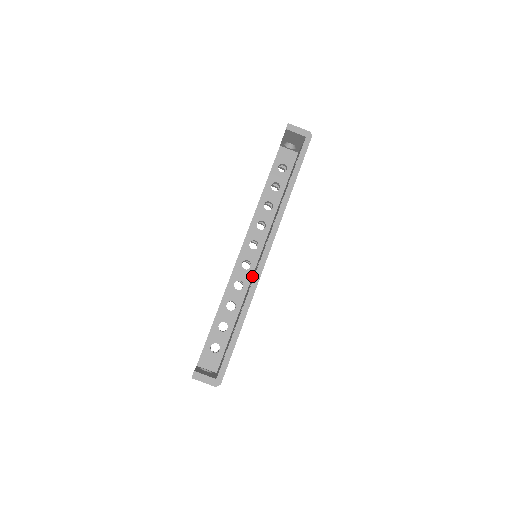
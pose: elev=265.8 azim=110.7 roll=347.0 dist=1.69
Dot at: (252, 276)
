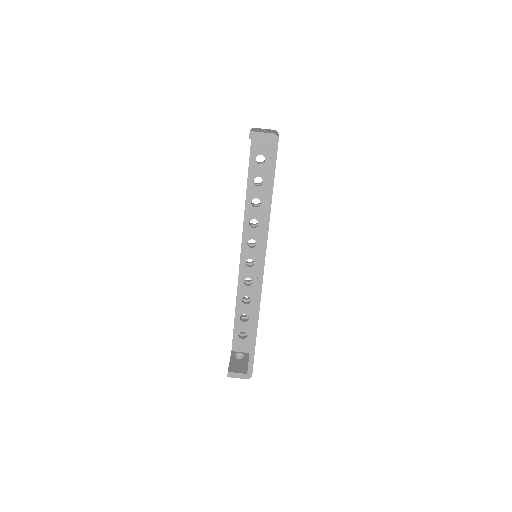
Dot at: occluded
